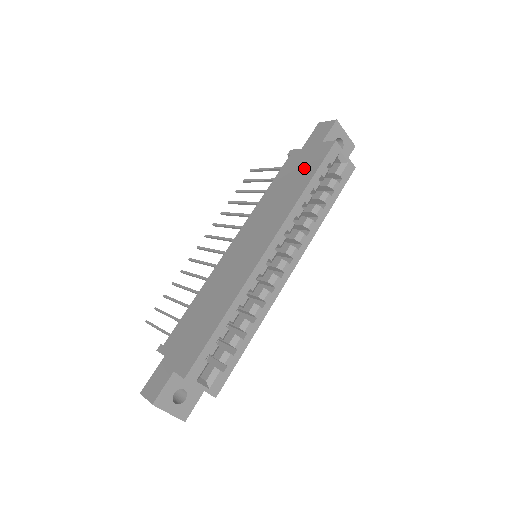
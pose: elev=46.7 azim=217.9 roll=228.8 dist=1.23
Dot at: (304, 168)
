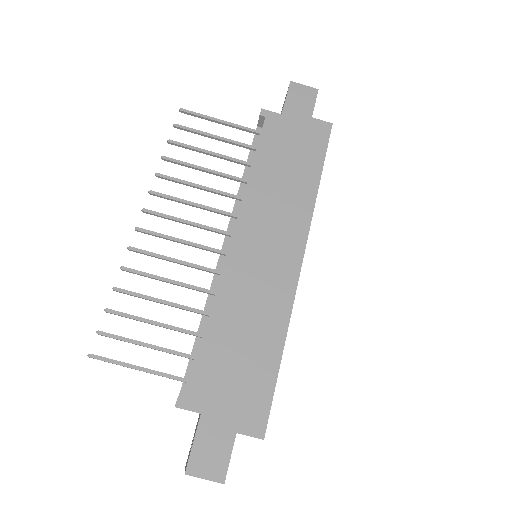
Dot at: (303, 150)
